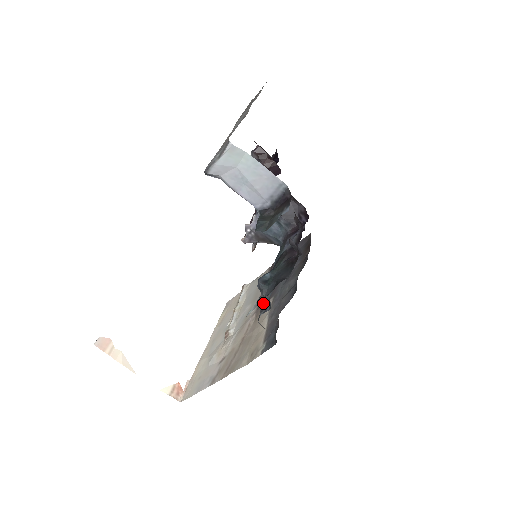
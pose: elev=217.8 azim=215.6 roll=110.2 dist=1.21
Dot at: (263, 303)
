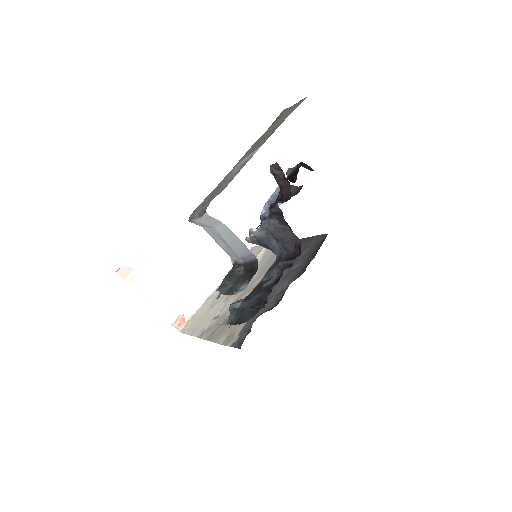
Dot at: occluded
